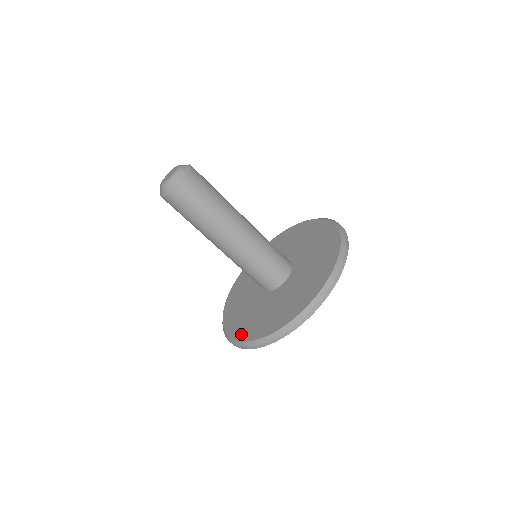
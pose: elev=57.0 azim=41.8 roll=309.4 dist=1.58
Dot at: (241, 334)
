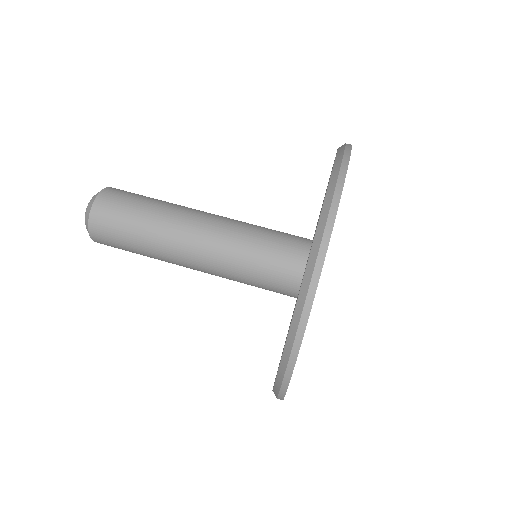
Dot at: occluded
